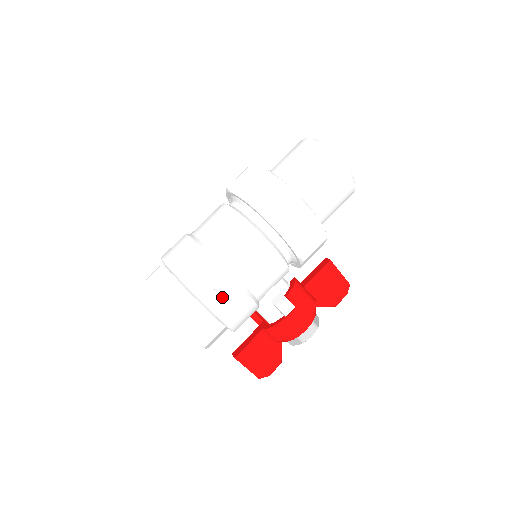
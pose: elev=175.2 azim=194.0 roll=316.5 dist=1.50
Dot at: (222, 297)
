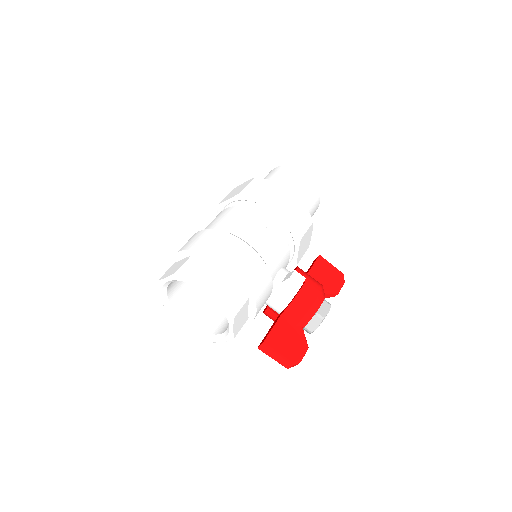
Dot at: (241, 259)
